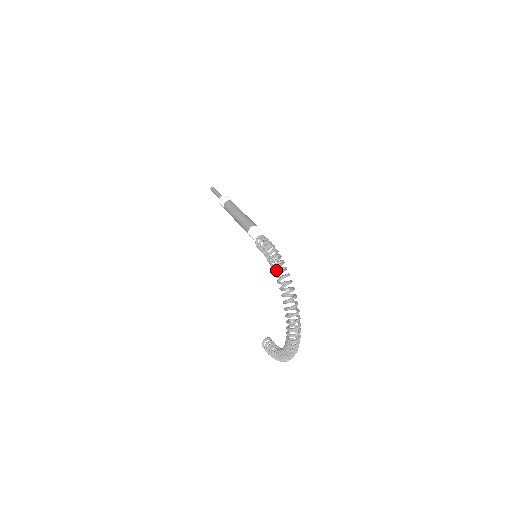
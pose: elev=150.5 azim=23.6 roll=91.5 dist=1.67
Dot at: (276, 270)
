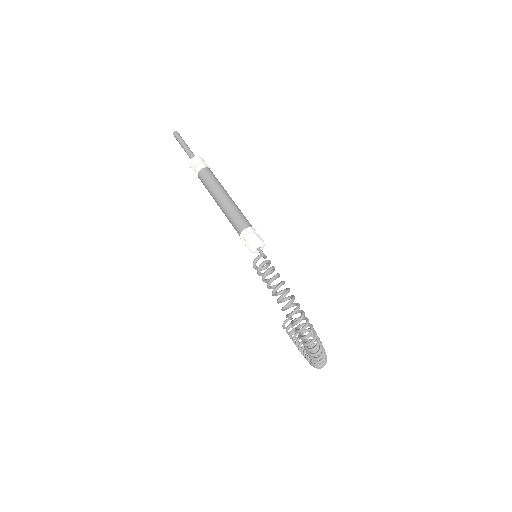
Dot at: occluded
